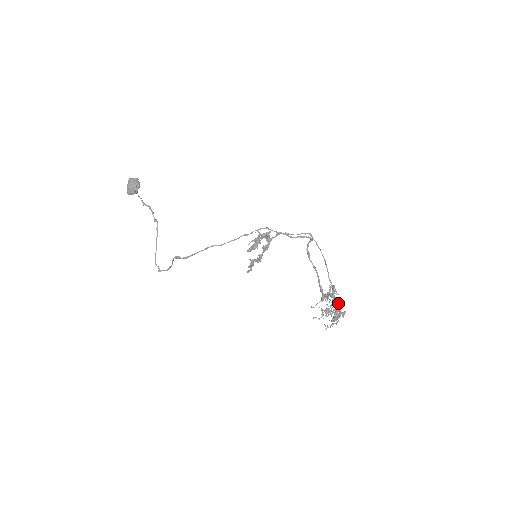
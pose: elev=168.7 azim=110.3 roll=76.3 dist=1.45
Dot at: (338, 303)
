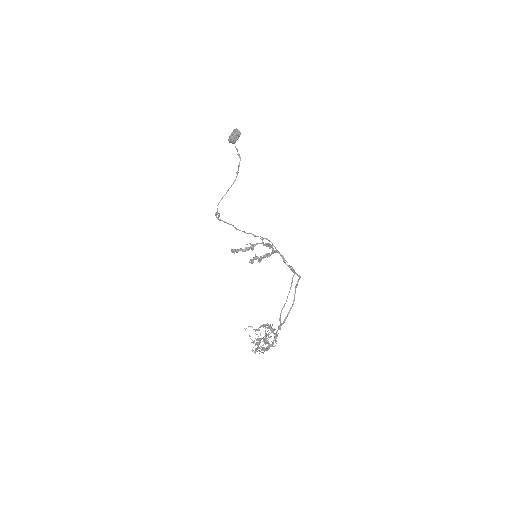
Dot at: (265, 340)
